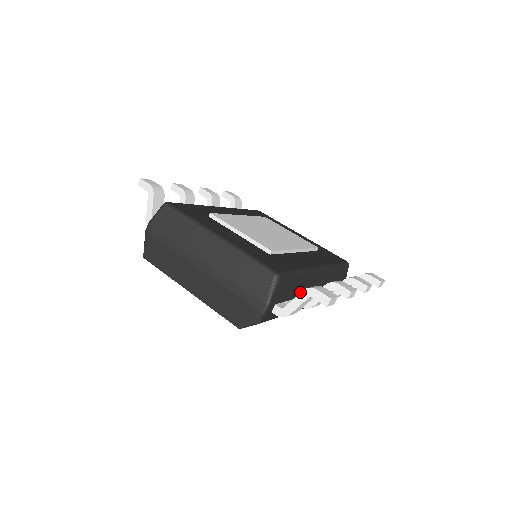
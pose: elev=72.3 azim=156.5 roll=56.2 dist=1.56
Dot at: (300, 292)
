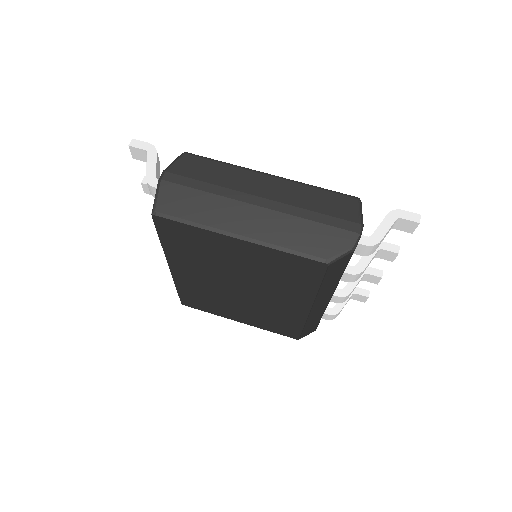
Dot at: (385, 216)
